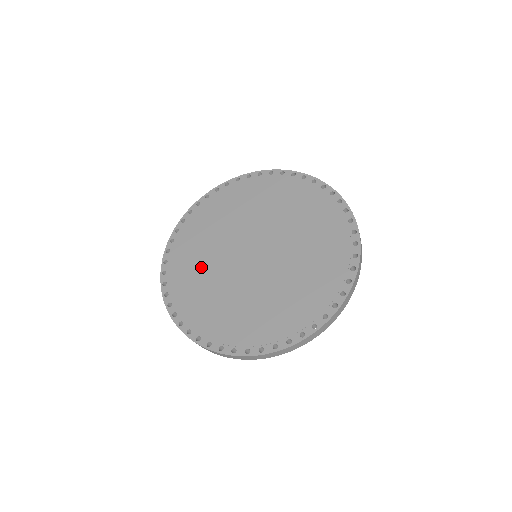
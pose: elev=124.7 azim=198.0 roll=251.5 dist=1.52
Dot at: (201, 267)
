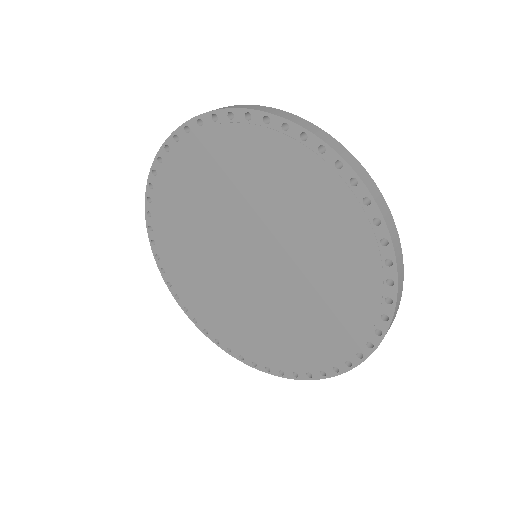
Dot at: (207, 286)
